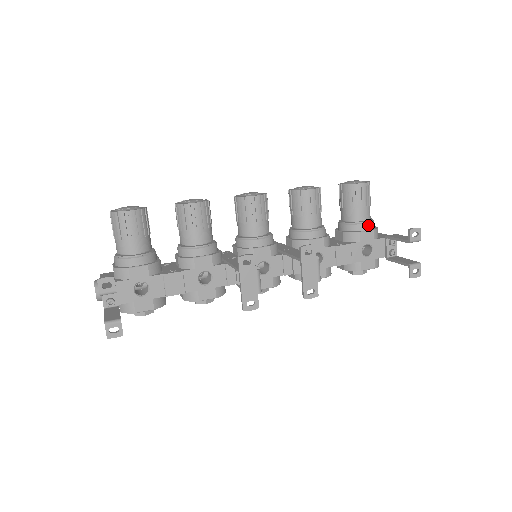
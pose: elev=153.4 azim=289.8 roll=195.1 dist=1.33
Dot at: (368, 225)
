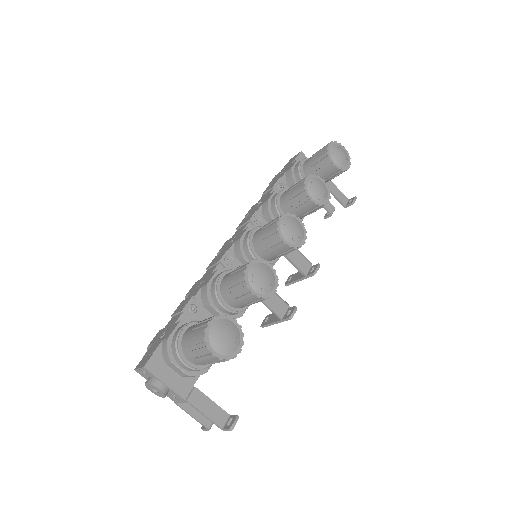
Dot at: occluded
